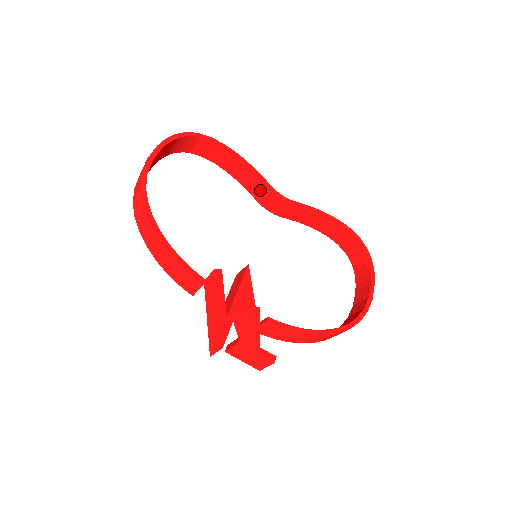
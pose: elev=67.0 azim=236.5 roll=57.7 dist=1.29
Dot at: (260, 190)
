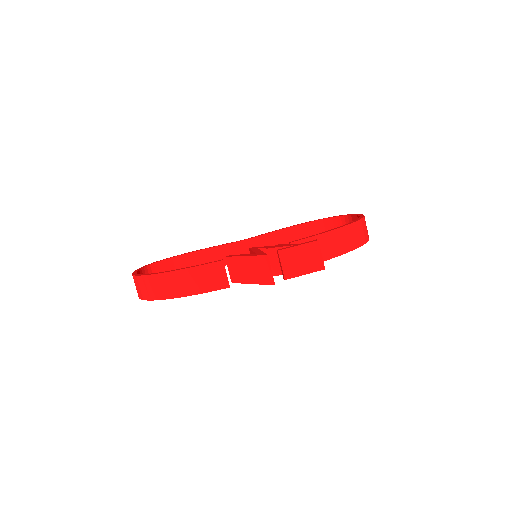
Dot at: (229, 253)
